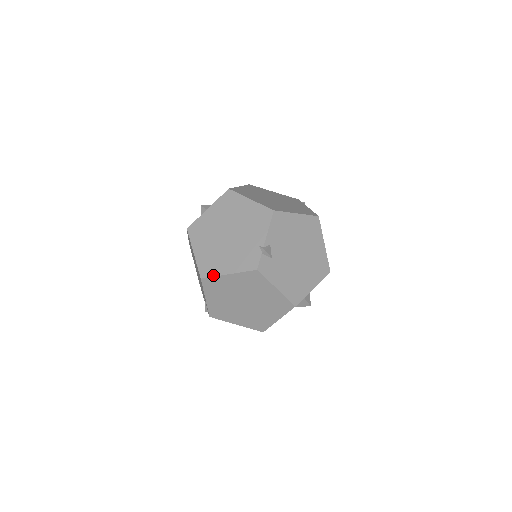
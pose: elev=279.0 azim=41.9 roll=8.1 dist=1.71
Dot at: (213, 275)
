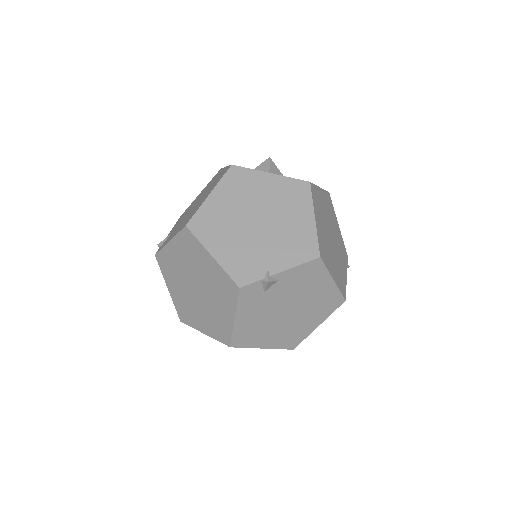
Dot at: (199, 238)
